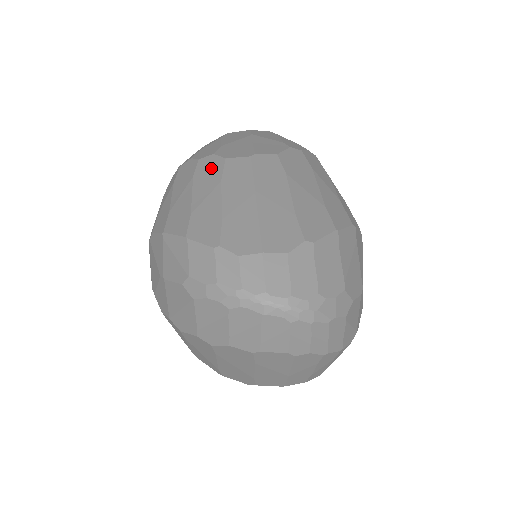
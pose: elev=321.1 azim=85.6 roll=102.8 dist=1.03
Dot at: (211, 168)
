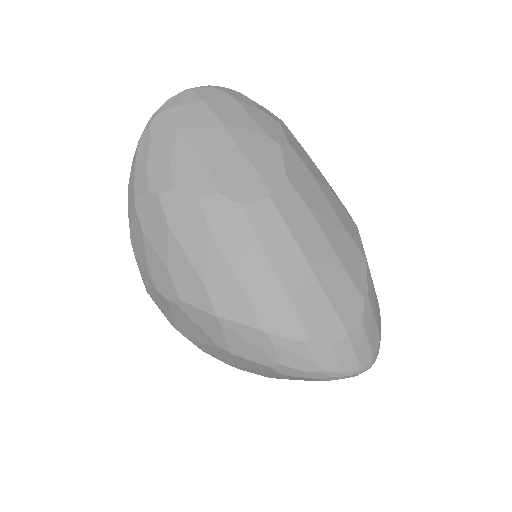
Dot at: (232, 222)
